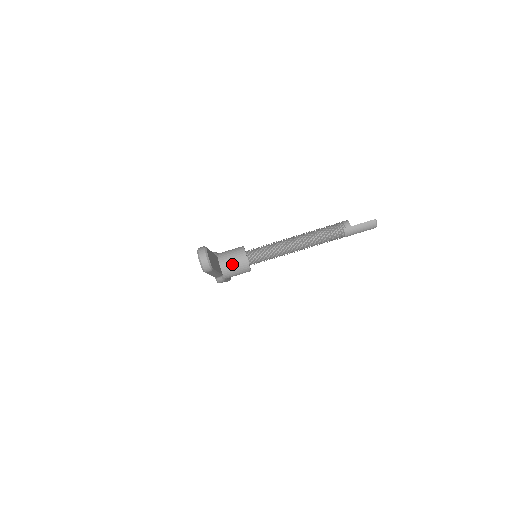
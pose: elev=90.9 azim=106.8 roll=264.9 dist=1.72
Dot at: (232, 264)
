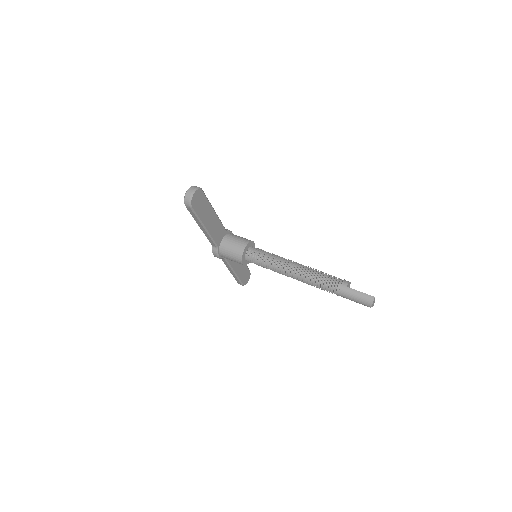
Dot at: (231, 244)
